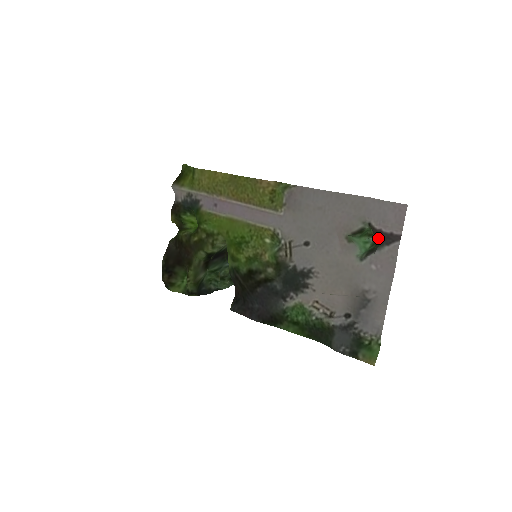
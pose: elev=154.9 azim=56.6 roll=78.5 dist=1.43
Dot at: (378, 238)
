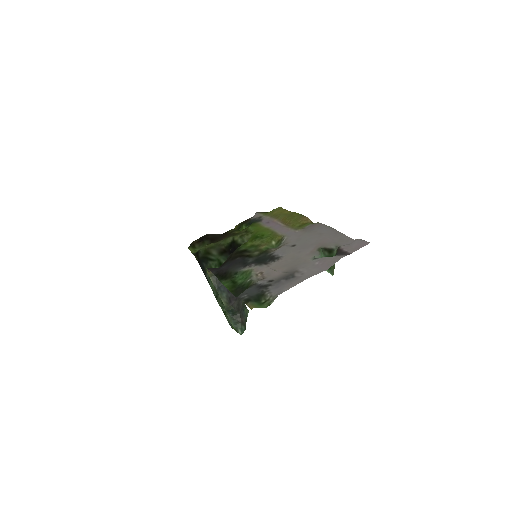
Dot at: (336, 254)
